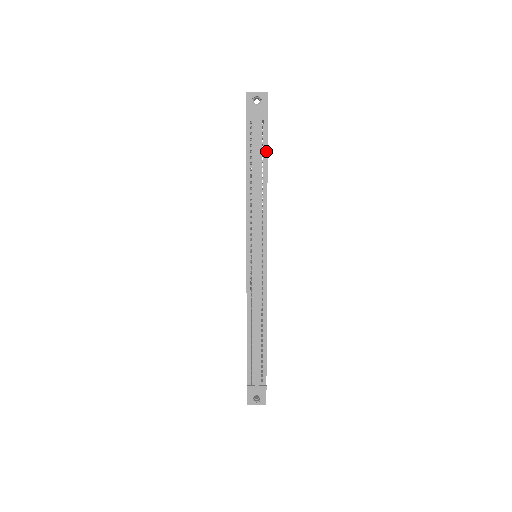
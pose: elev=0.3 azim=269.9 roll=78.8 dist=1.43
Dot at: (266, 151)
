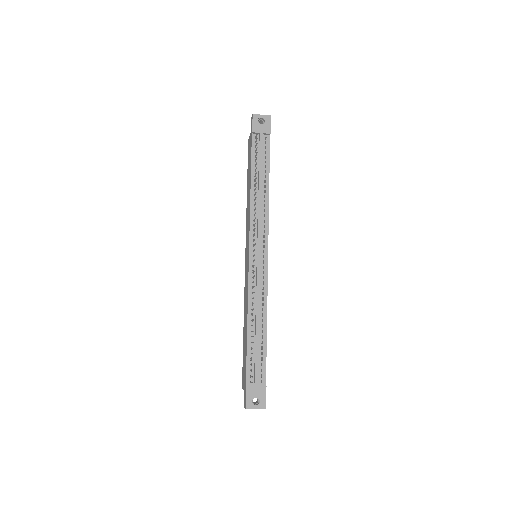
Dot at: (268, 161)
